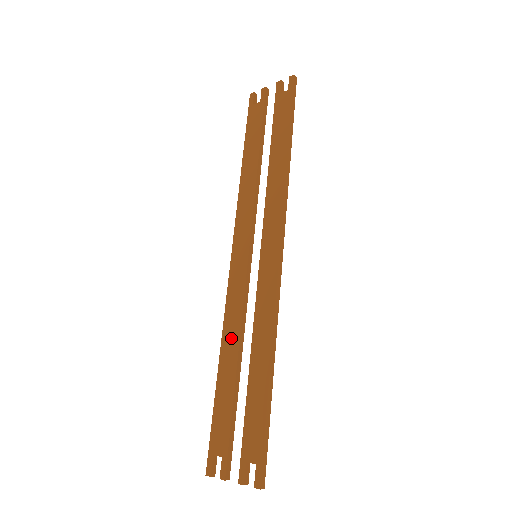
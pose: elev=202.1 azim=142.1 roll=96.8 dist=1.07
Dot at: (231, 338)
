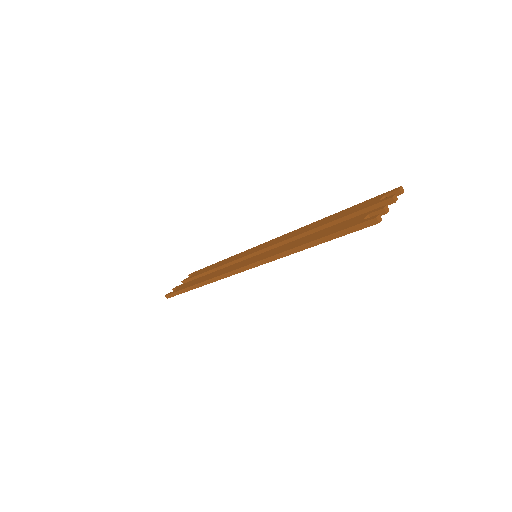
Dot at: (290, 245)
